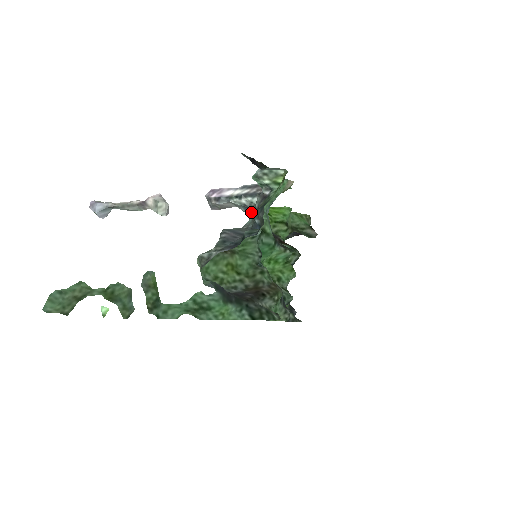
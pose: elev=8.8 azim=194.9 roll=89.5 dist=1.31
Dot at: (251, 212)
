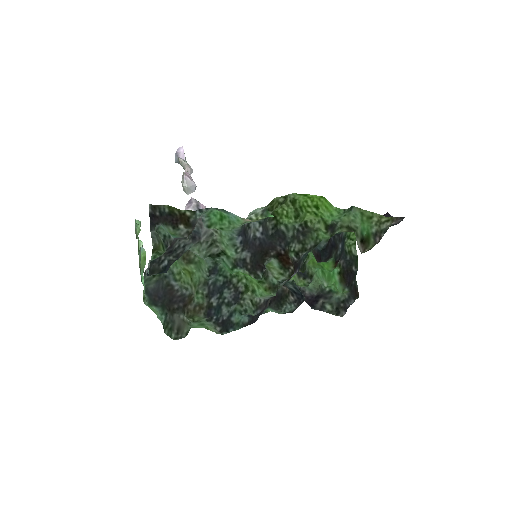
Dot at: (192, 241)
